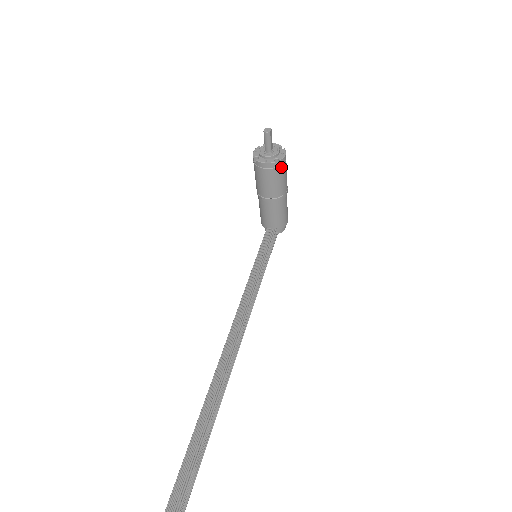
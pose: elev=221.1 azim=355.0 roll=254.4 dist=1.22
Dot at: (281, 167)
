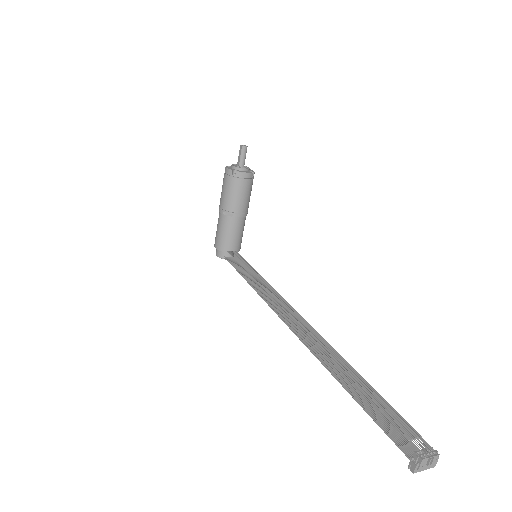
Dot at: occluded
